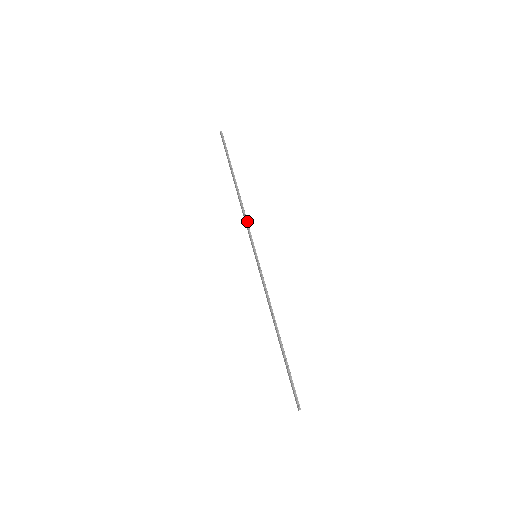
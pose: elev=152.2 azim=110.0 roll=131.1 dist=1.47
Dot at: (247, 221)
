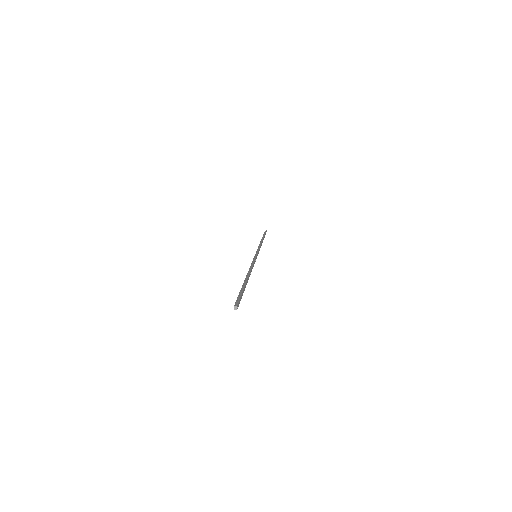
Dot at: (260, 247)
